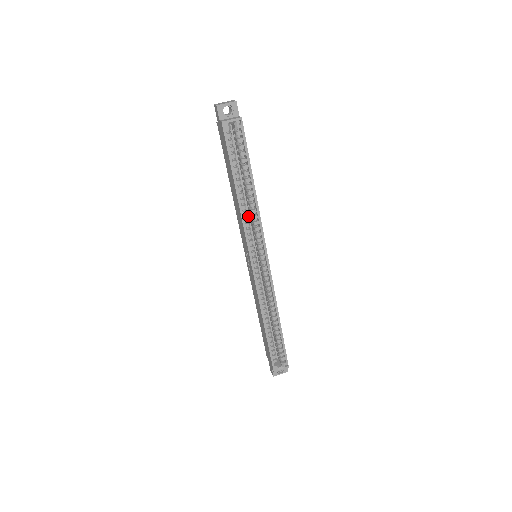
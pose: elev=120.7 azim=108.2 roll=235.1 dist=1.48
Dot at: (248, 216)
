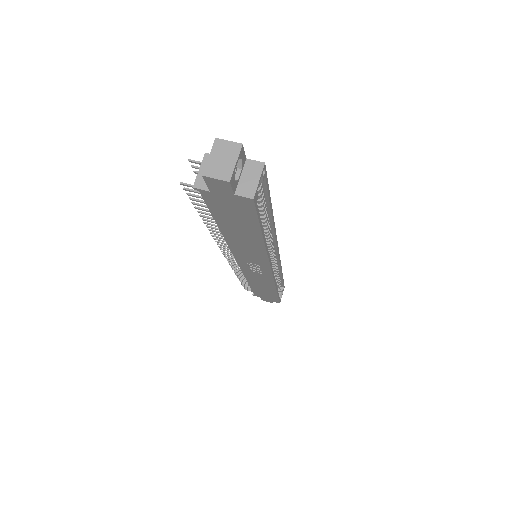
Dot at: occluded
